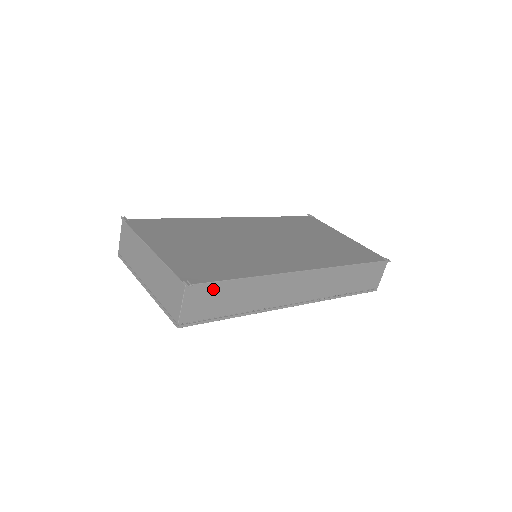
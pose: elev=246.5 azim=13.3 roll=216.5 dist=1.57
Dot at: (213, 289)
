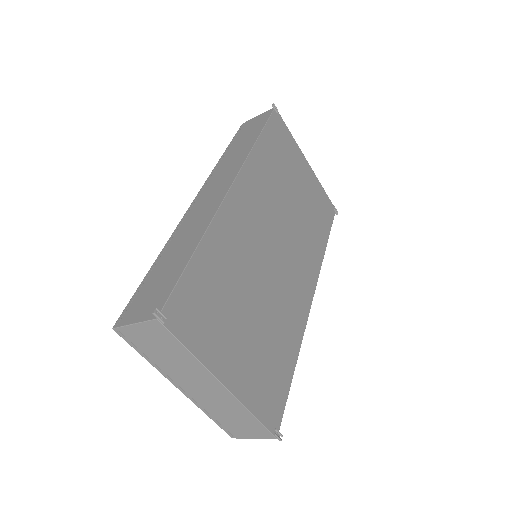
Dot at: occluded
